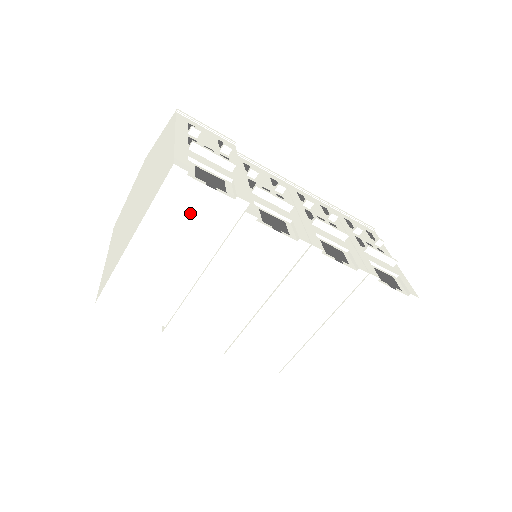
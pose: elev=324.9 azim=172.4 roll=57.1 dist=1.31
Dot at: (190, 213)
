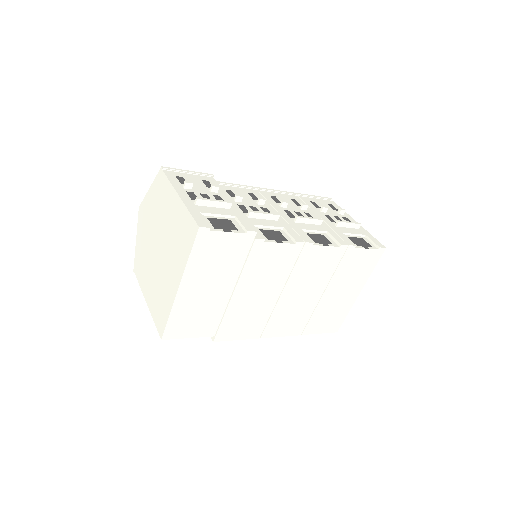
Dot at: (217, 254)
